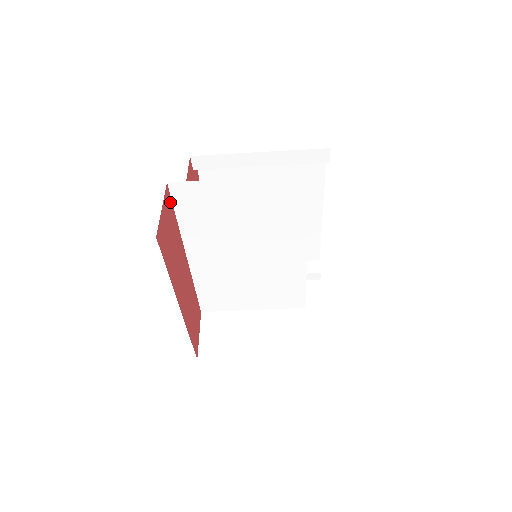
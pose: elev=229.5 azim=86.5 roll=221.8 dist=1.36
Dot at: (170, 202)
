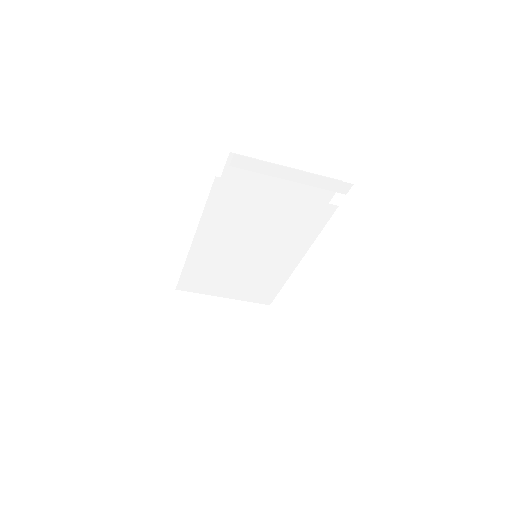
Dot at: occluded
